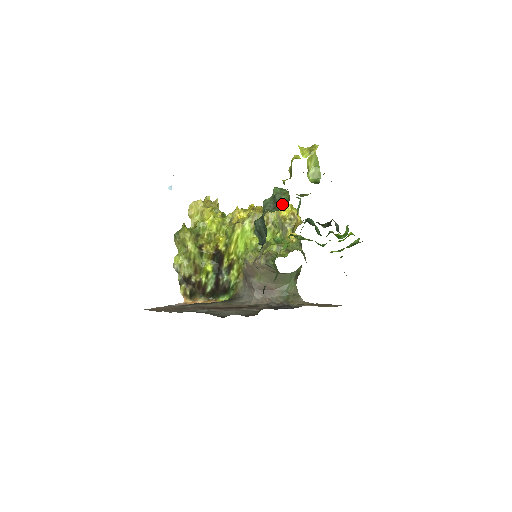
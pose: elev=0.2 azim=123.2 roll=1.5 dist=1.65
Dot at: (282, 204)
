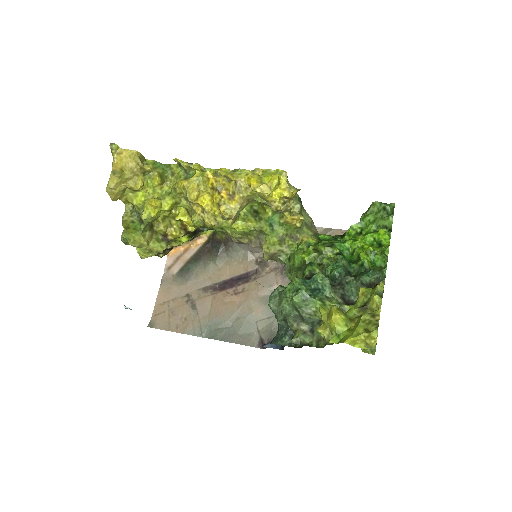
Dot at: (314, 319)
